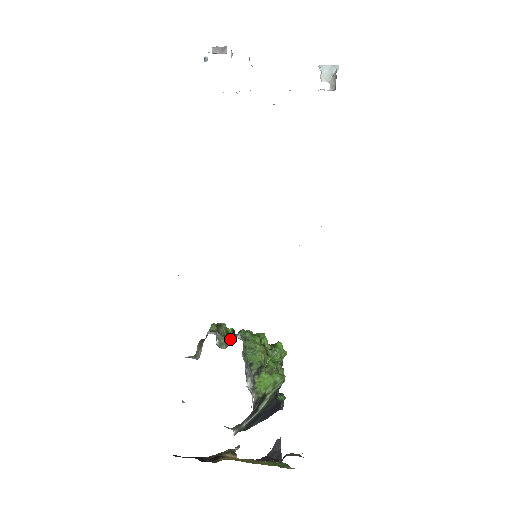
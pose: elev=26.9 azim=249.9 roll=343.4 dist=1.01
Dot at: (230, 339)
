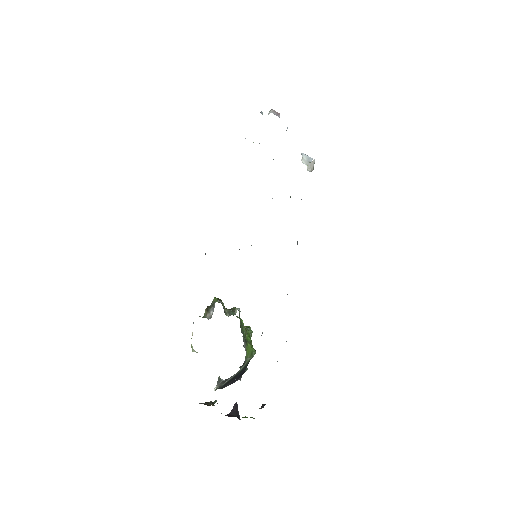
Dot at: (231, 311)
